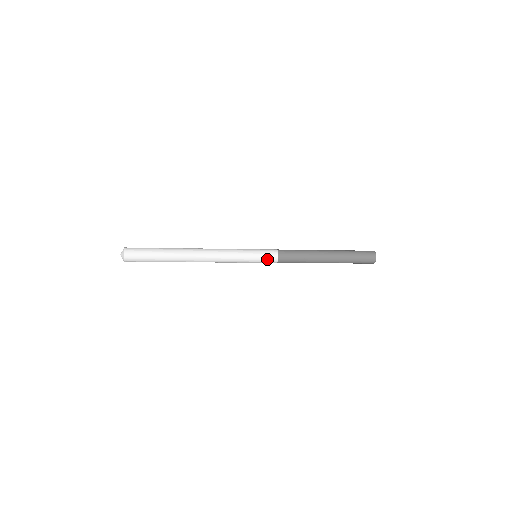
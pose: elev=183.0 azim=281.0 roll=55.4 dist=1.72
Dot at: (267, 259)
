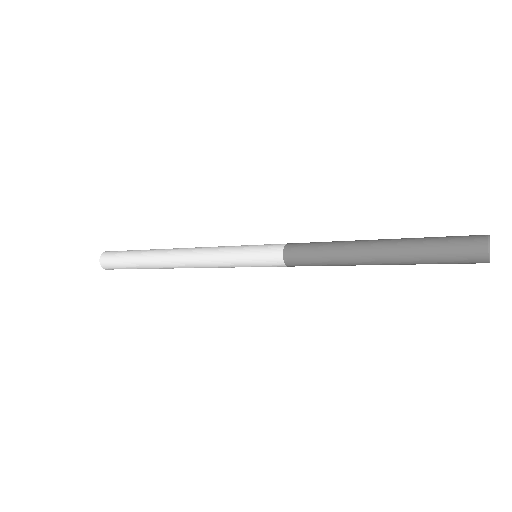
Dot at: (268, 265)
